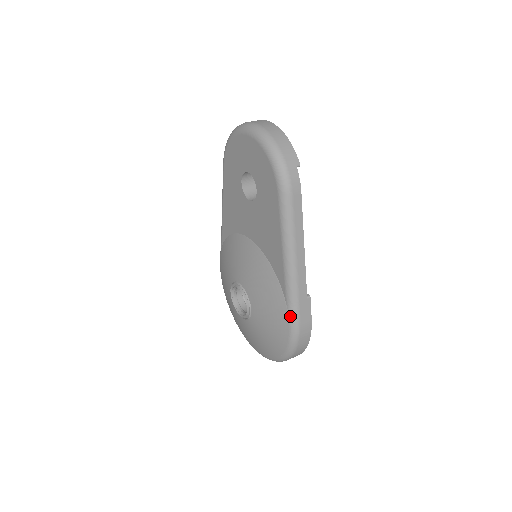
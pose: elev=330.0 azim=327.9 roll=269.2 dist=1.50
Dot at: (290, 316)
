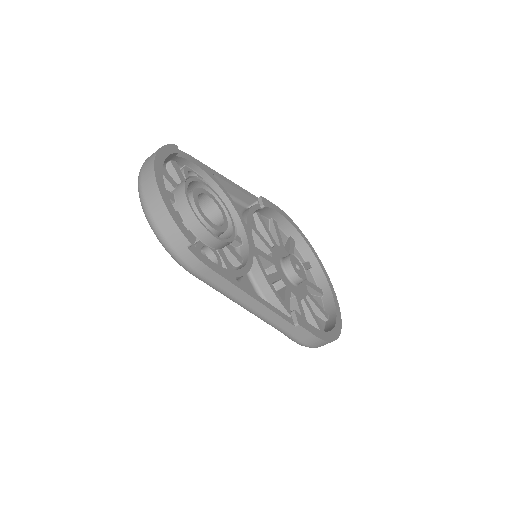
Dot at: occluded
